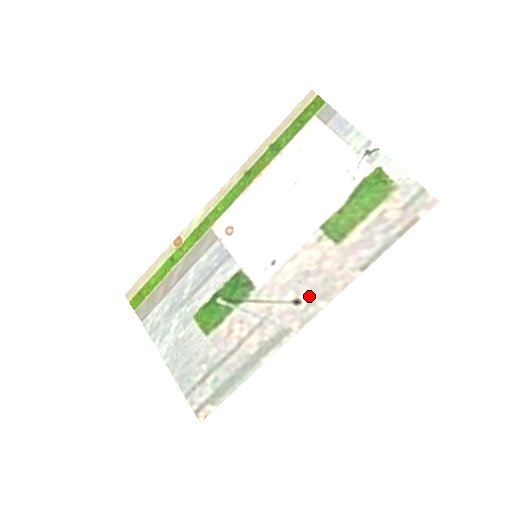
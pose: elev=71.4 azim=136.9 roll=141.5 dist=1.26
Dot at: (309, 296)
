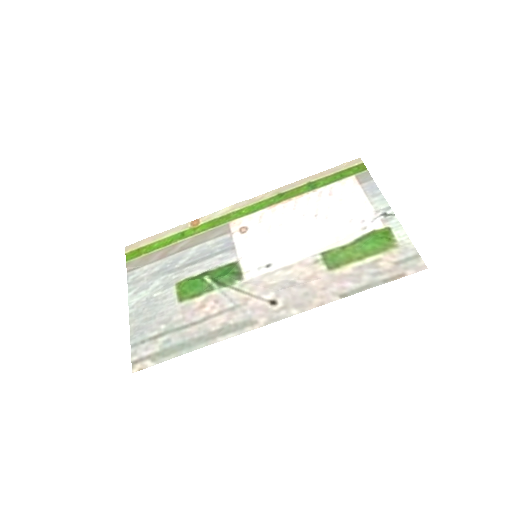
Dot at: (286, 301)
